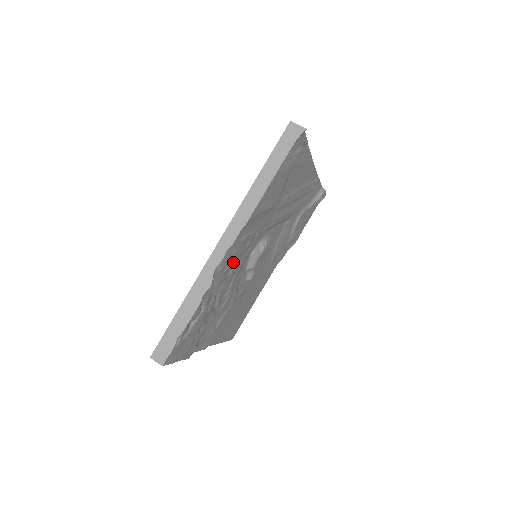
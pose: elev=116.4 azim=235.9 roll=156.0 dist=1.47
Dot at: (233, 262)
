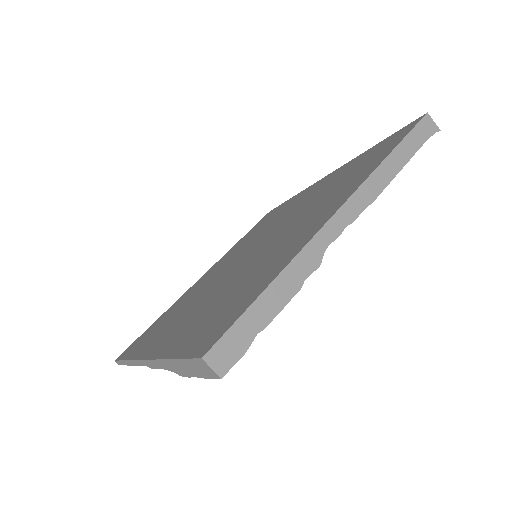
Dot at: occluded
